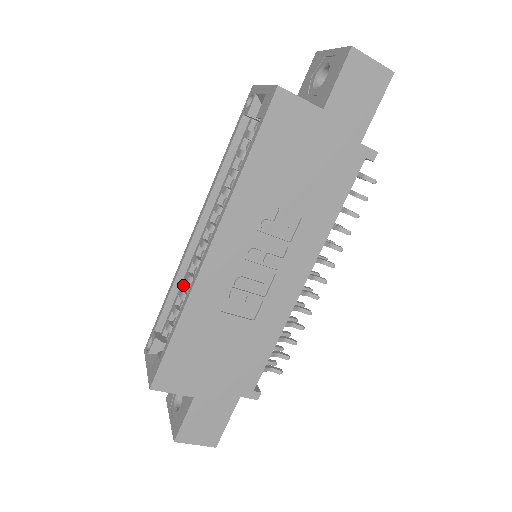
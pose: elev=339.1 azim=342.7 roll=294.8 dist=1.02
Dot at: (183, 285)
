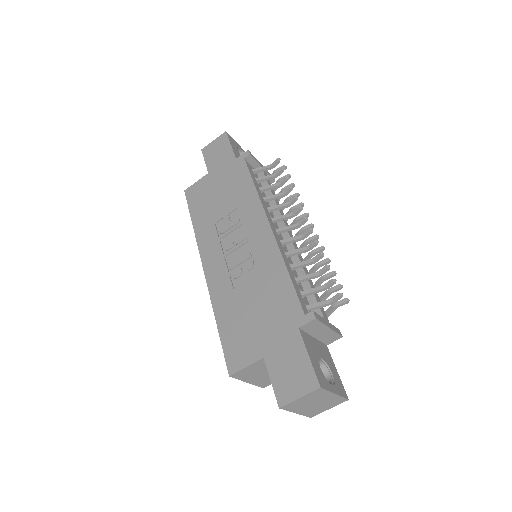
Dot at: occluded
